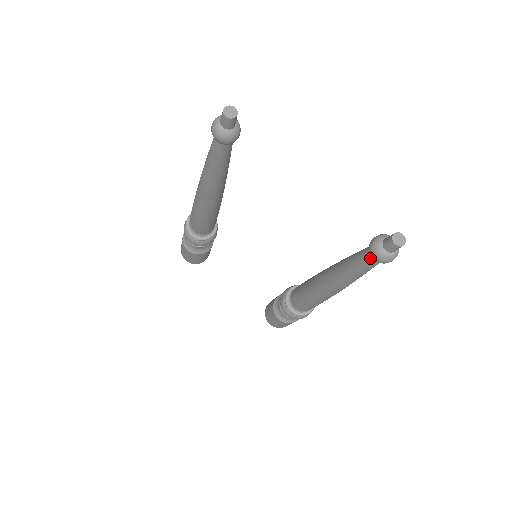
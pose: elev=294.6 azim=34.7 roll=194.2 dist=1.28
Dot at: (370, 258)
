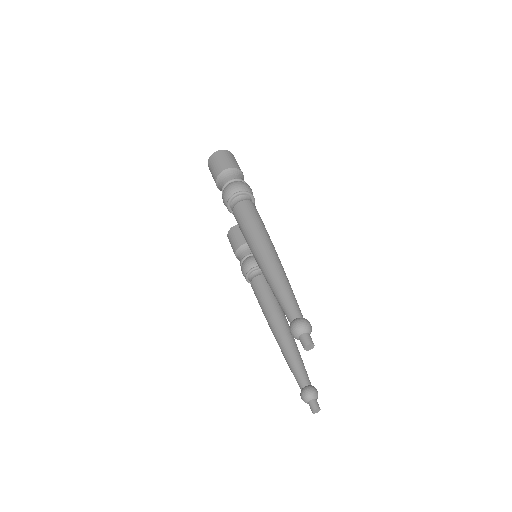
Dot at: (300, 388)
